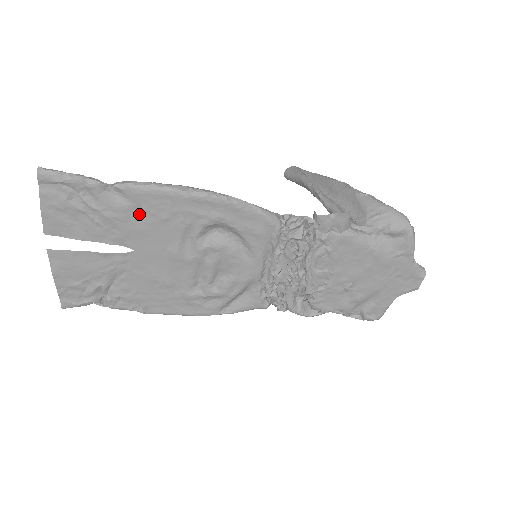
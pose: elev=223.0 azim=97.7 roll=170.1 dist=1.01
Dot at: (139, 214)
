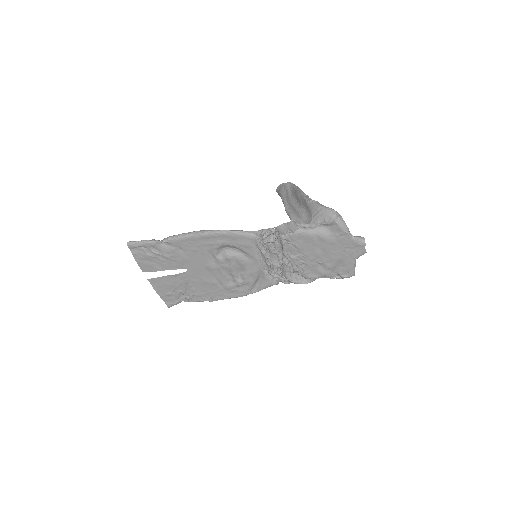
Dot at: (181, 251)
